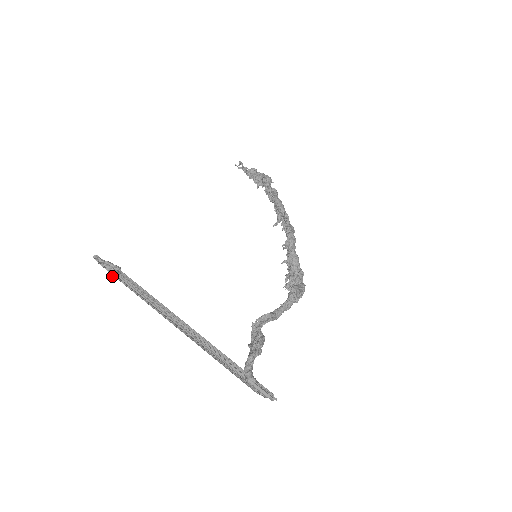
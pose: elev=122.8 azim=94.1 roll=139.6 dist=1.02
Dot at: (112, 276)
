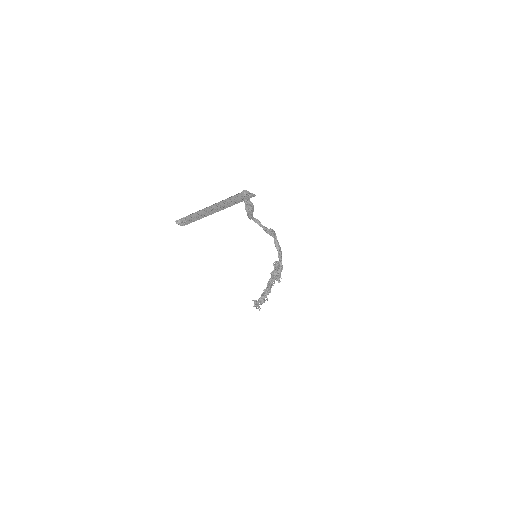
Dot at: (183, 218)
